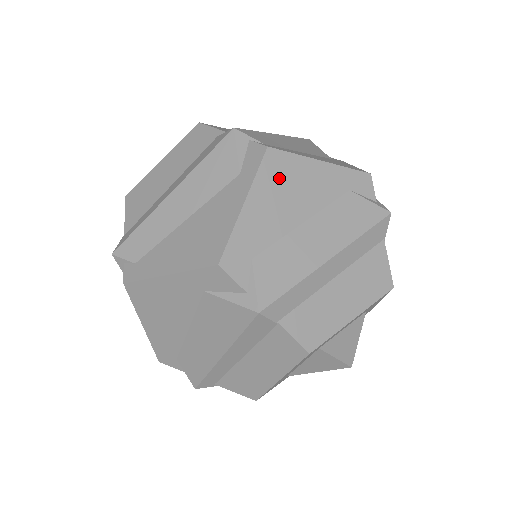
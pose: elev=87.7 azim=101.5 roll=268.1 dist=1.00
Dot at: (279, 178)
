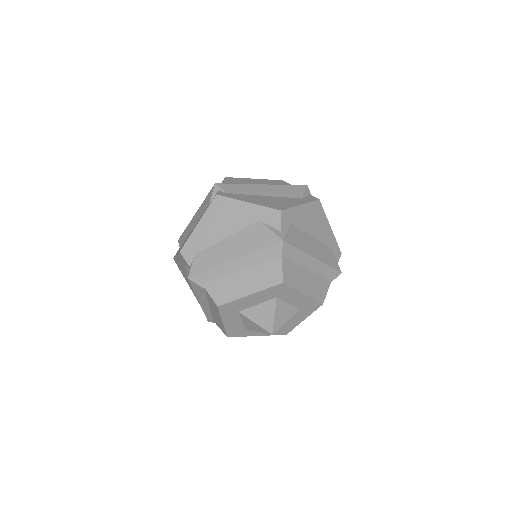
Dot at: (316, 213)
